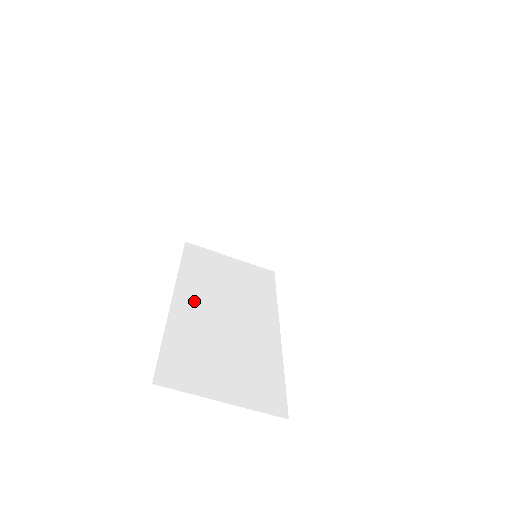
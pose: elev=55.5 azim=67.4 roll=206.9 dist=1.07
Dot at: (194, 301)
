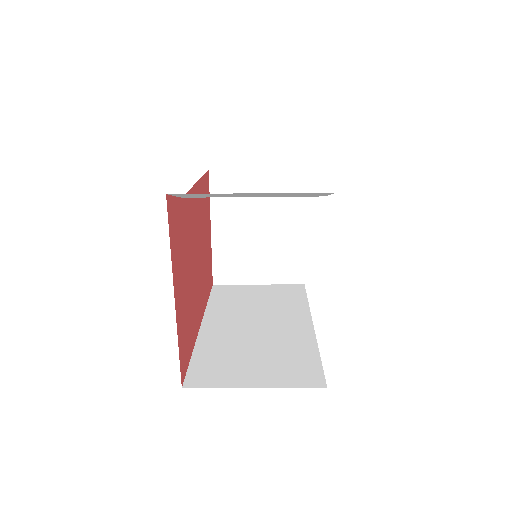
Dot at: (222, 322)
